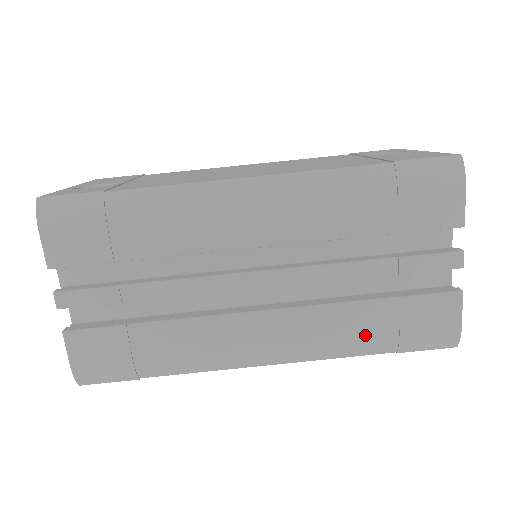
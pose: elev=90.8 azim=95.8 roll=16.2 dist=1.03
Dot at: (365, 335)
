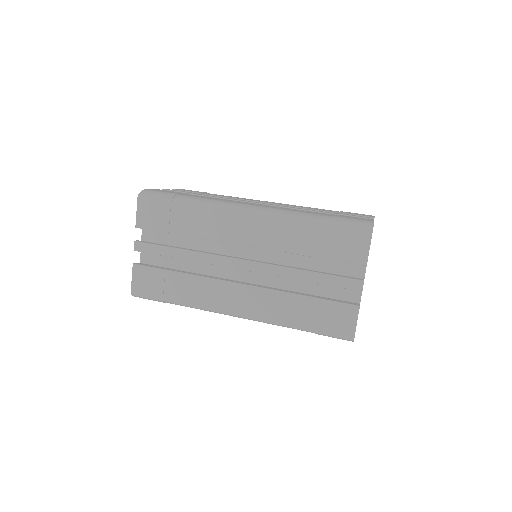
Dot at: (313, 213)
